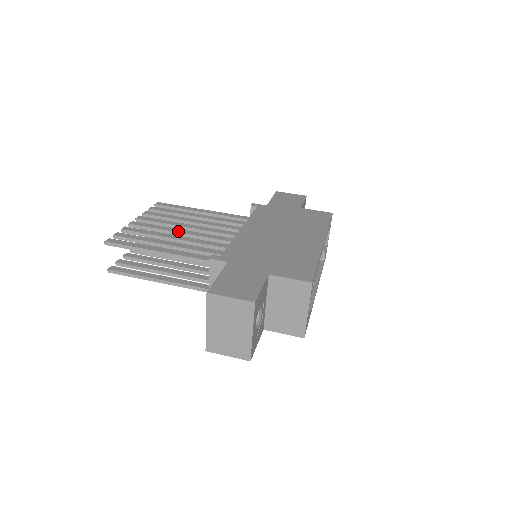
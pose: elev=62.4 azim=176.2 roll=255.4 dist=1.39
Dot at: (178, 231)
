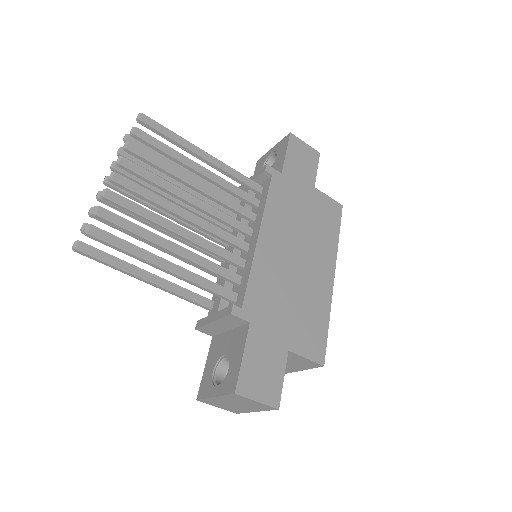
Dot at: (180, 213)
